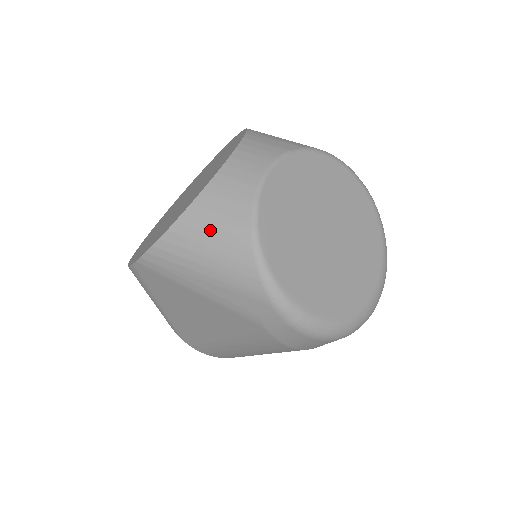
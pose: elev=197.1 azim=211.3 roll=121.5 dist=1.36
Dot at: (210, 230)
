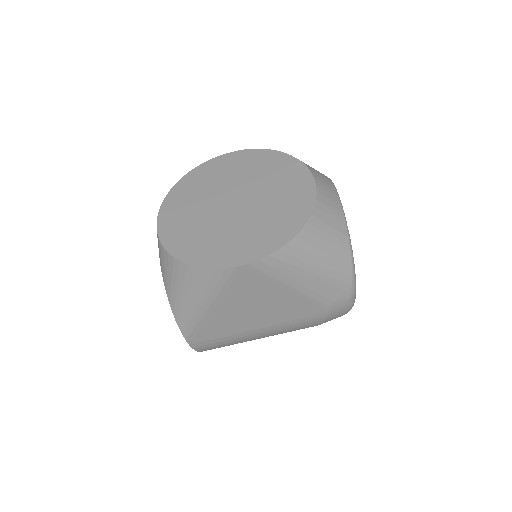
Dot at: (325, 238)
